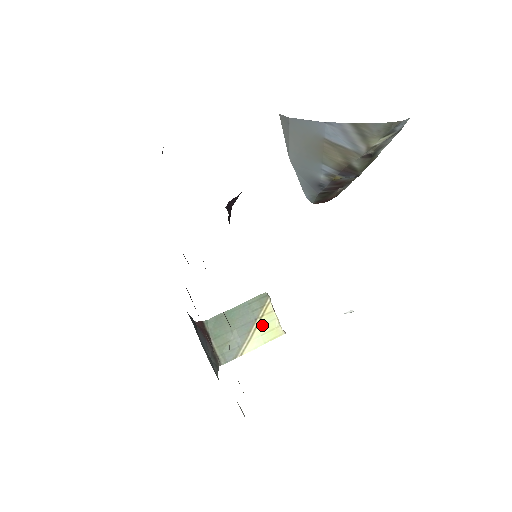
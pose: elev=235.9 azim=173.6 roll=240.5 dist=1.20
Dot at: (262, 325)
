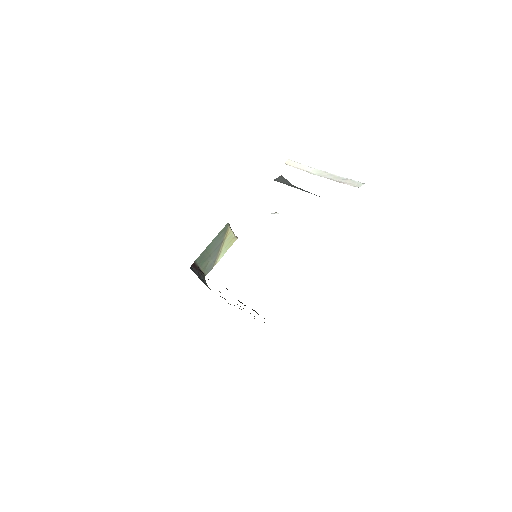
Dot at: (226, 242)
